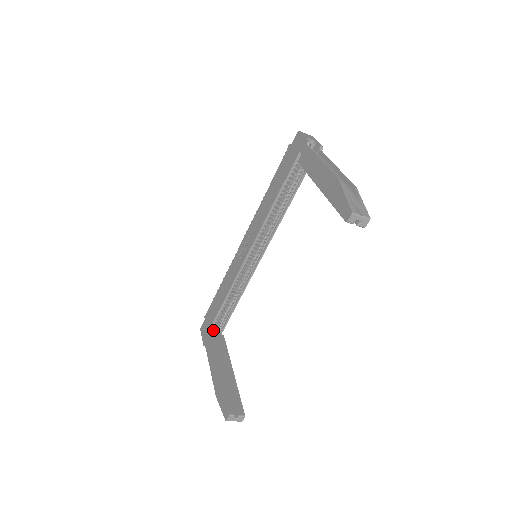
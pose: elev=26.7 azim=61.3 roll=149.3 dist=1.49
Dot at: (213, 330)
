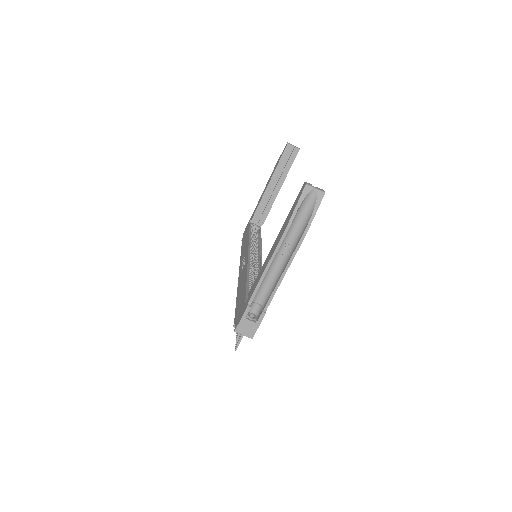
Dot at: occluded
